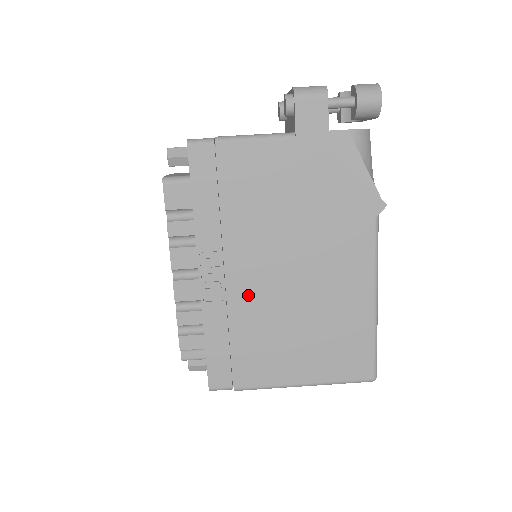
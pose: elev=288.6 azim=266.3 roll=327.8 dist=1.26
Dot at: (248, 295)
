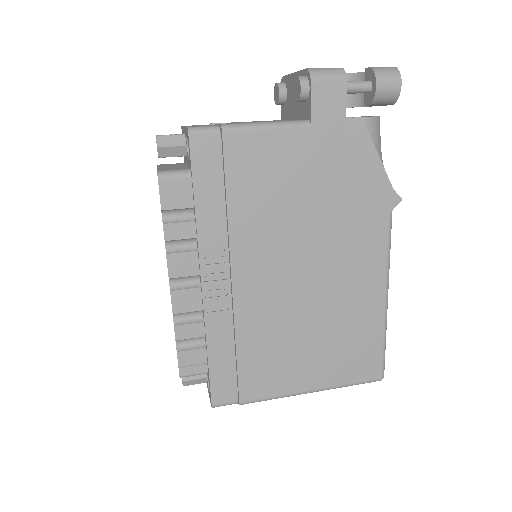
Dot at: (256, 302)
